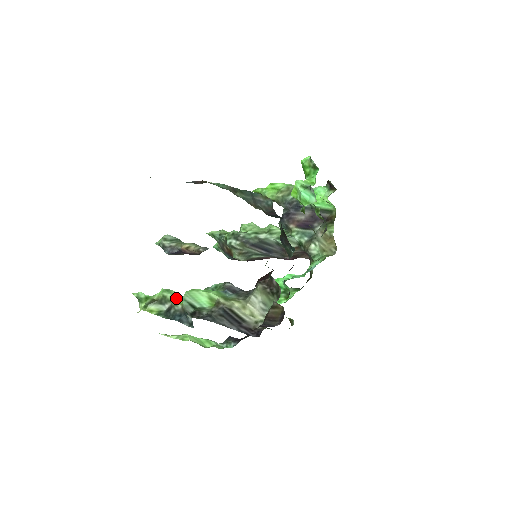
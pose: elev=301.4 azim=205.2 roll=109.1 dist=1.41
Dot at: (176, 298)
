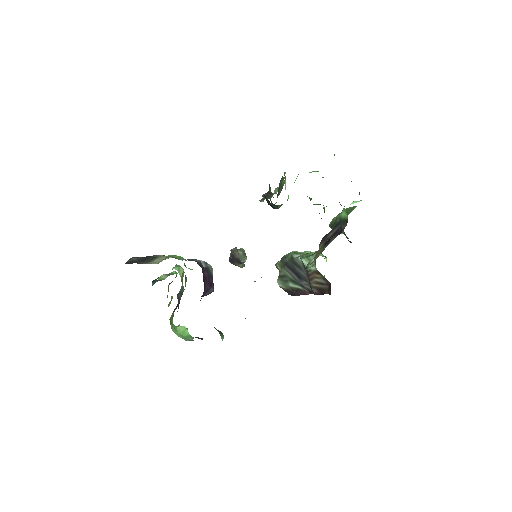
Dot at: (172, 268)
